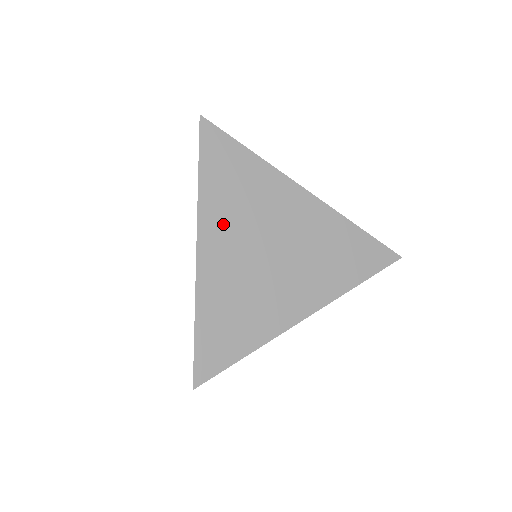
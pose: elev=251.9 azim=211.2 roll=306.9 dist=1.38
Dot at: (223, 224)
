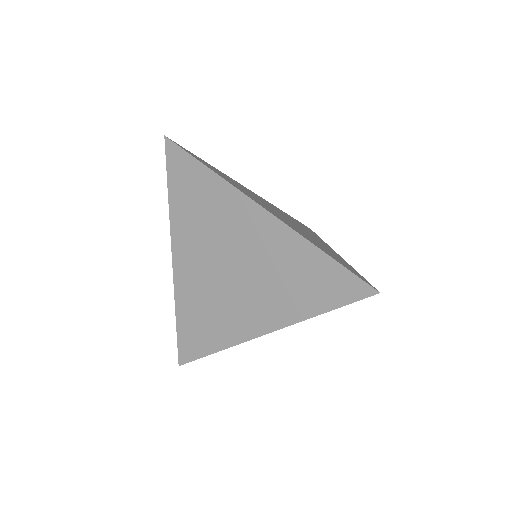
Dot at: (252, 197)
